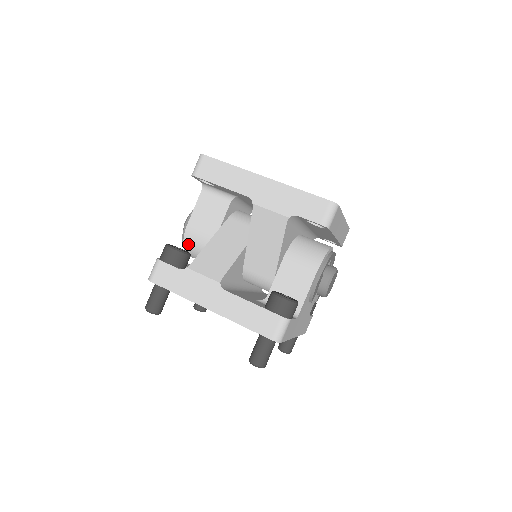
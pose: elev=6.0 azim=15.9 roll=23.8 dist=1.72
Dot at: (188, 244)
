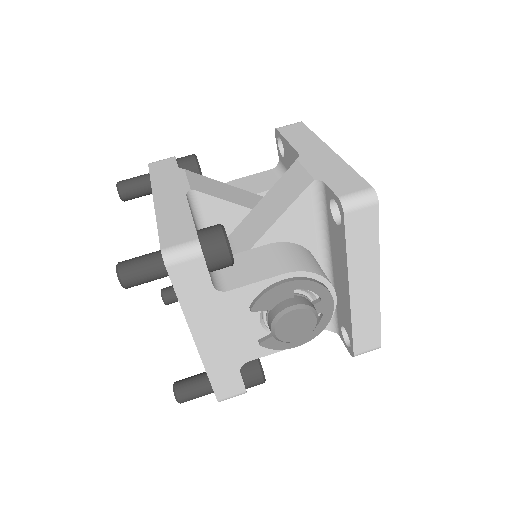
Dot at: occluded
